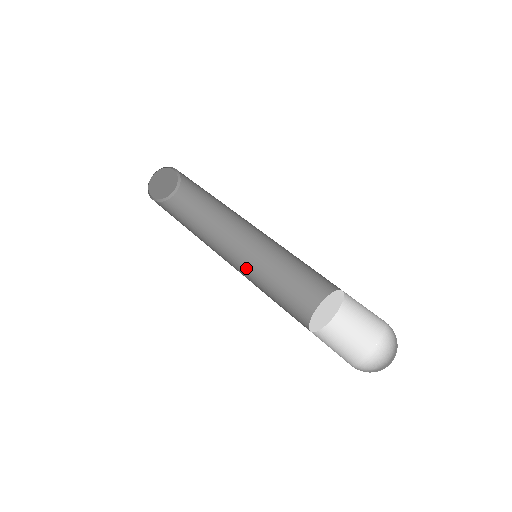
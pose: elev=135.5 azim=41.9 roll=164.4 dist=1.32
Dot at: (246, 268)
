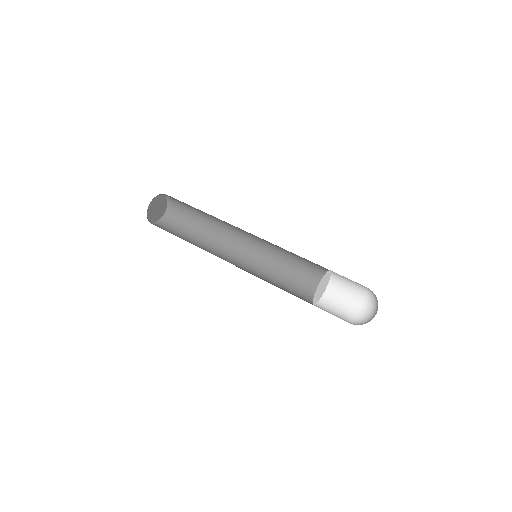
Dot at: (255, 256)
